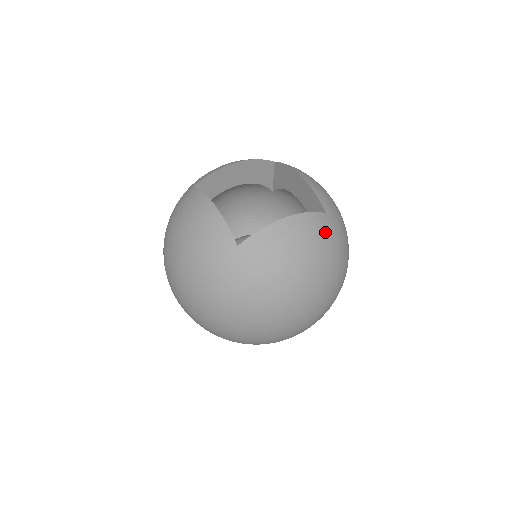
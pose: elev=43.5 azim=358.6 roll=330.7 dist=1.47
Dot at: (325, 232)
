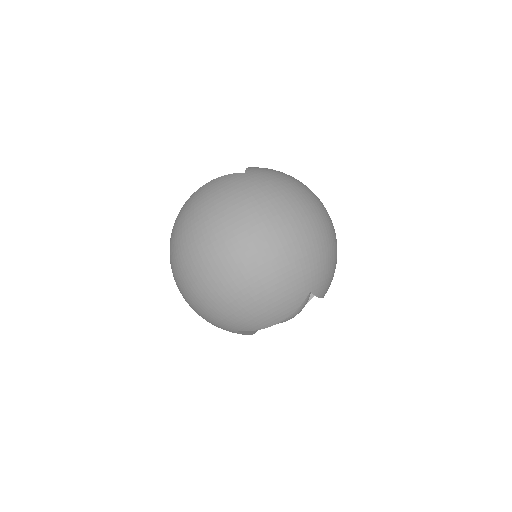
Dot at: occluded
